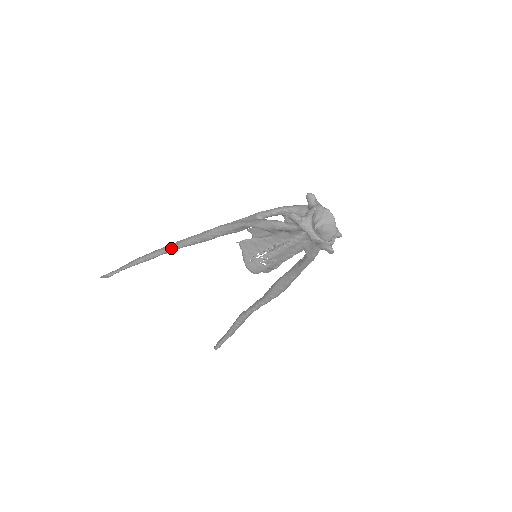
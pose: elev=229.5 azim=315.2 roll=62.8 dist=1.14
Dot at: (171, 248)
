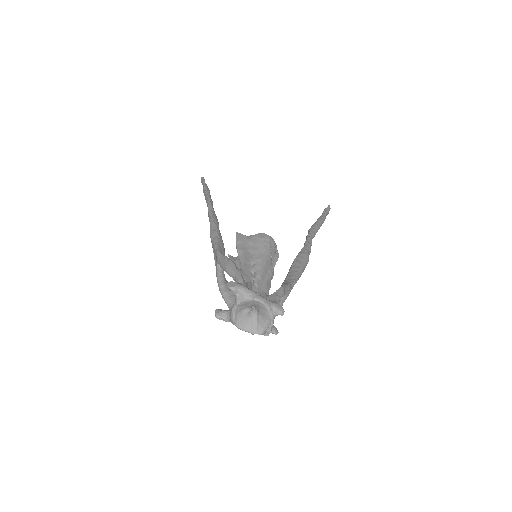
Dot at: occluded
